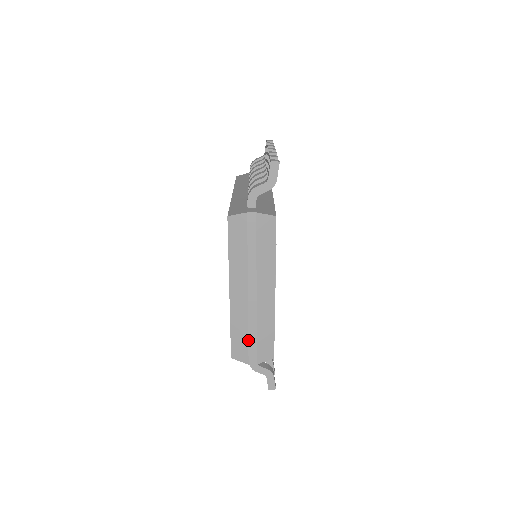
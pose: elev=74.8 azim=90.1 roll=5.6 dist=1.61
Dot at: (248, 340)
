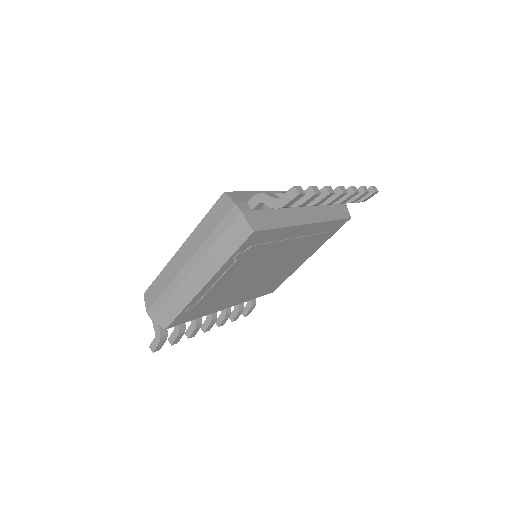
Dot at: (160, 295)
